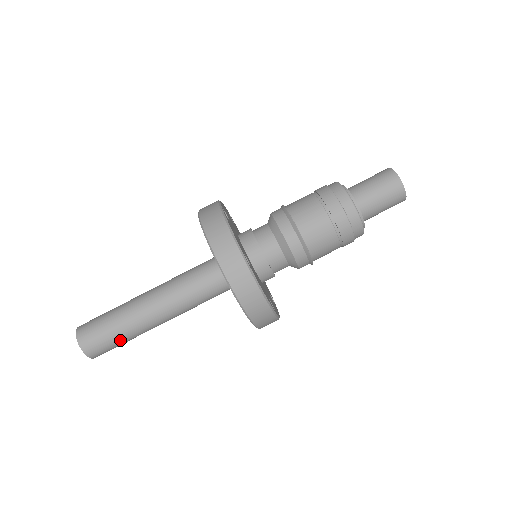
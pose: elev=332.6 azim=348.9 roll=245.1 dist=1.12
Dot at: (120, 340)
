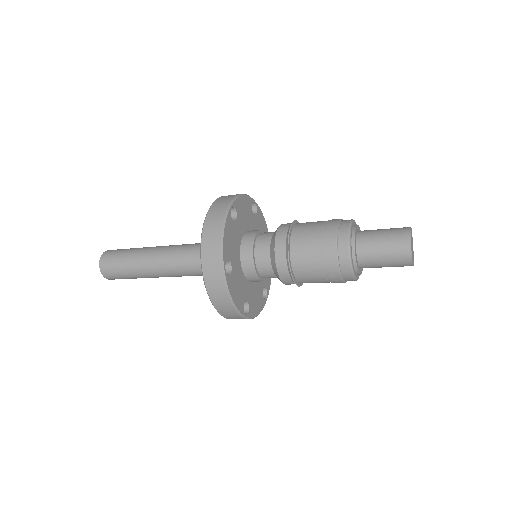
Dot at: (124, 263)
